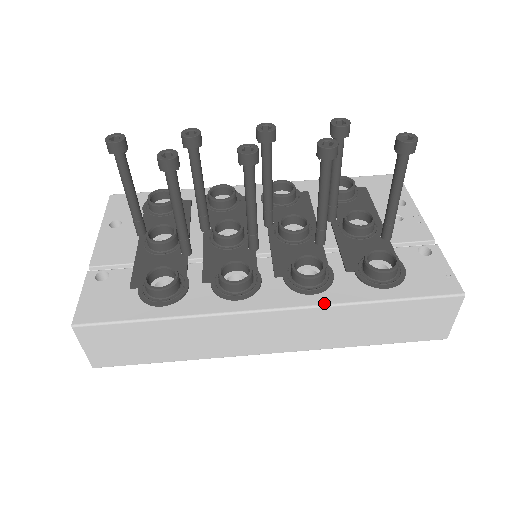
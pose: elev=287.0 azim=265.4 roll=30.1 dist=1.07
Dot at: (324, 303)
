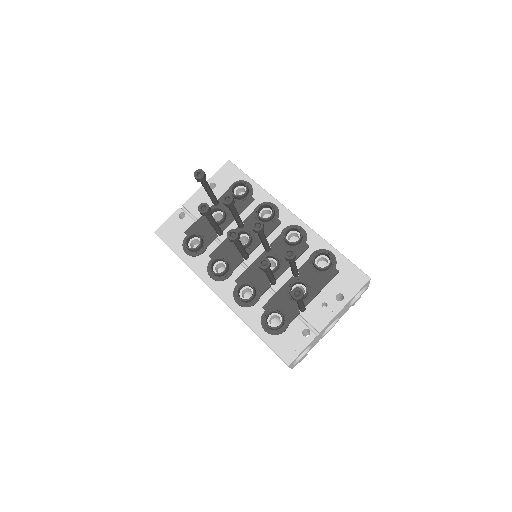
Dot at: (236, 312)
